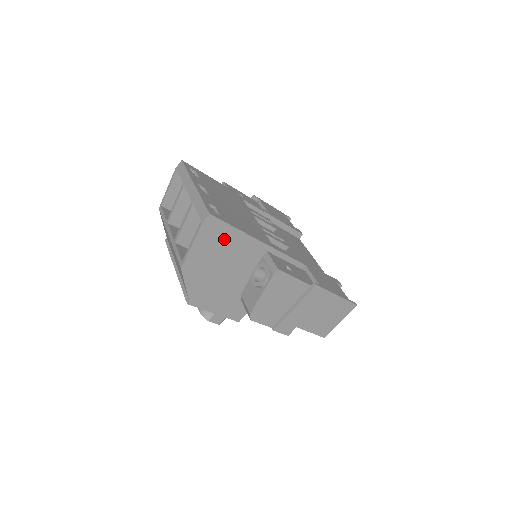
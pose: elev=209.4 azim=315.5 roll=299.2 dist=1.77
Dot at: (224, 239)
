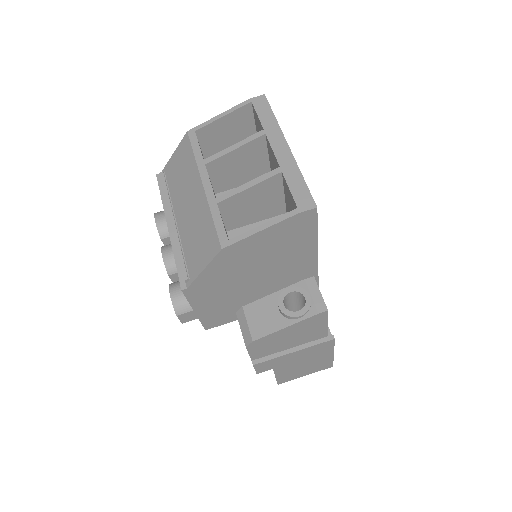
Dot at: (295, 242)
